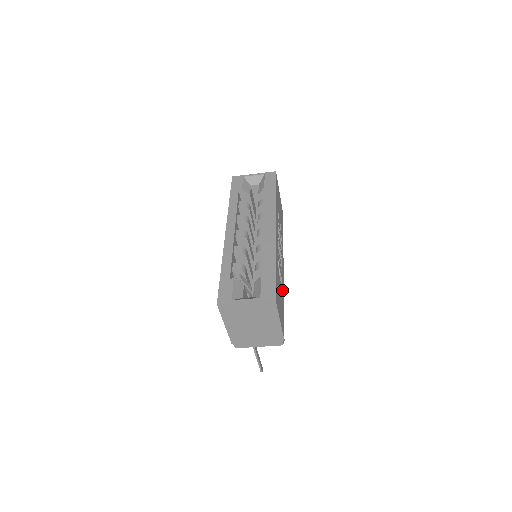
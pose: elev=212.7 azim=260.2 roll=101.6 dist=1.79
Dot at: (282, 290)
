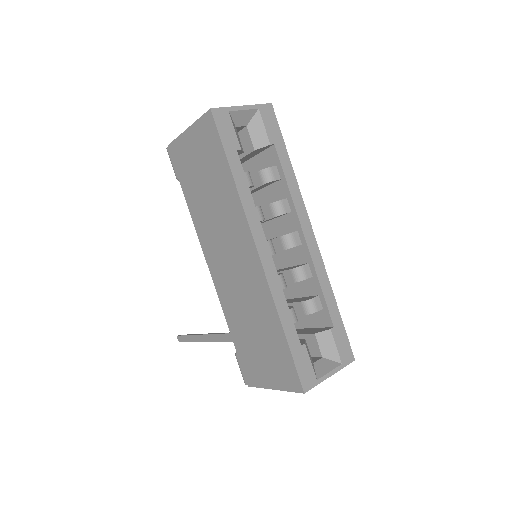
Dot at: occluded
